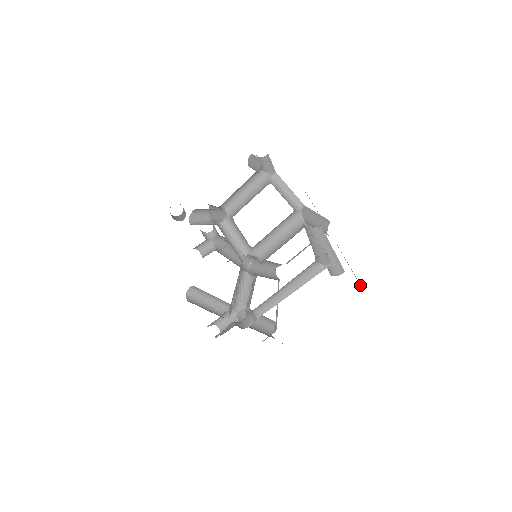
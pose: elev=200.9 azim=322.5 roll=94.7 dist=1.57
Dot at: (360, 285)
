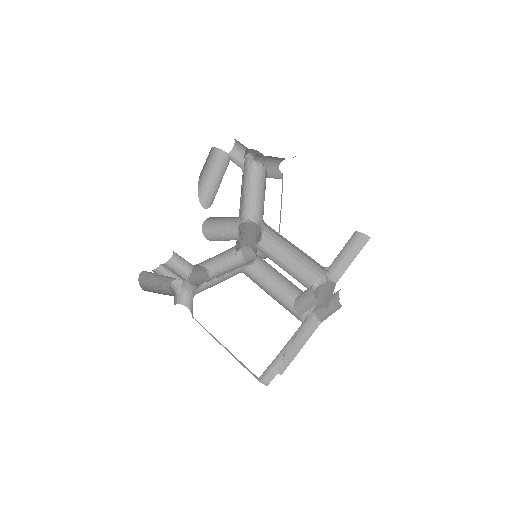
Dot at: occluded
